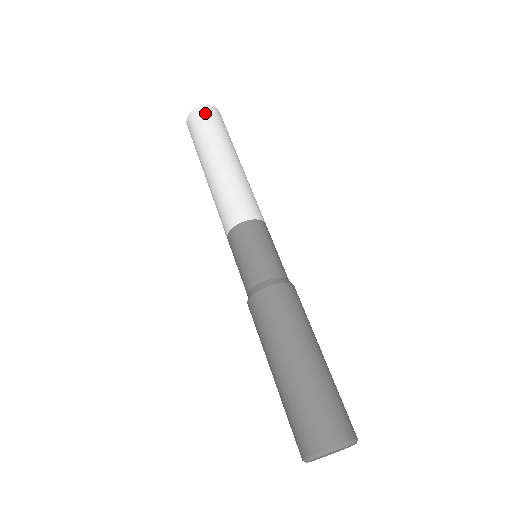
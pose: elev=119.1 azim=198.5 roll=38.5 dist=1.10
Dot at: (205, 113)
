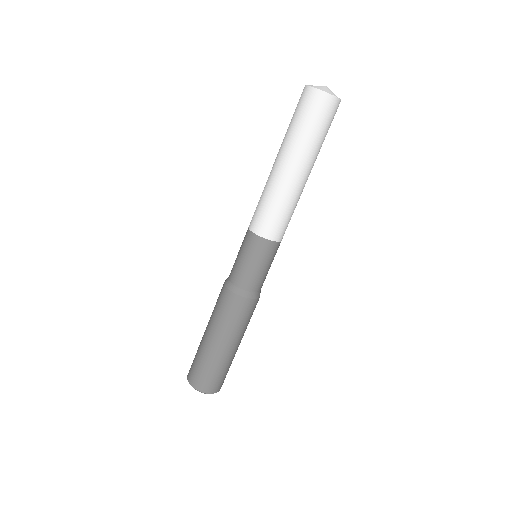
Dot at: (306, 98)
